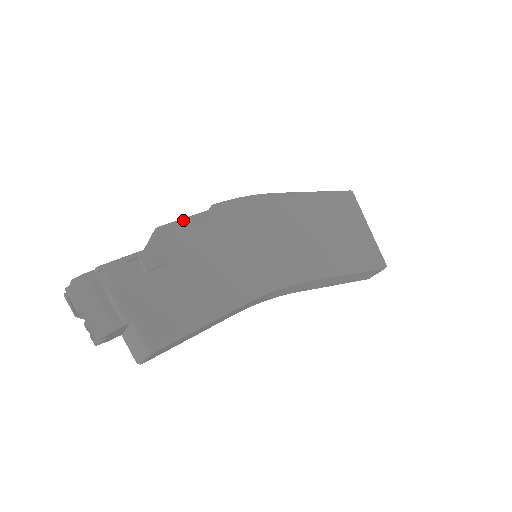
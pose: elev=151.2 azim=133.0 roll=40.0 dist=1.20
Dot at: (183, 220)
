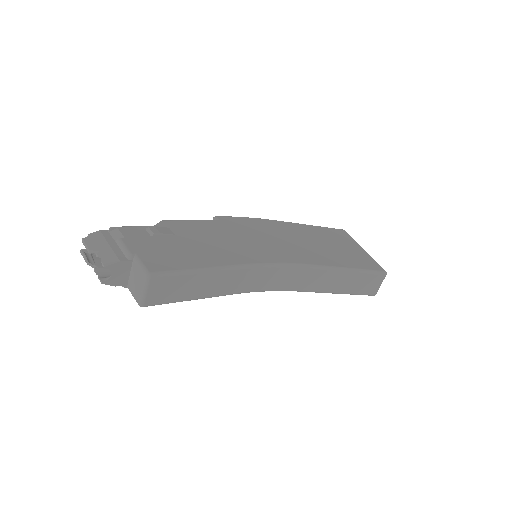
Dot at: occluded
